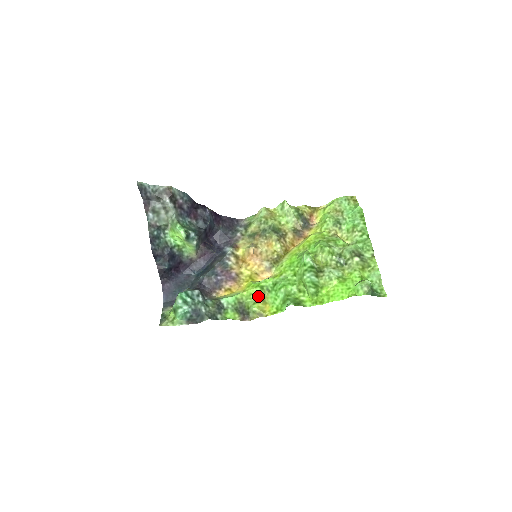
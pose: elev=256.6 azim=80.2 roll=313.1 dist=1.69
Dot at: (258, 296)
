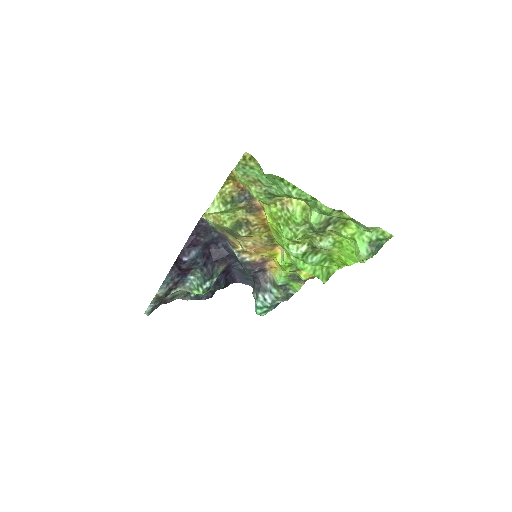
Dot at: (295, 270)
